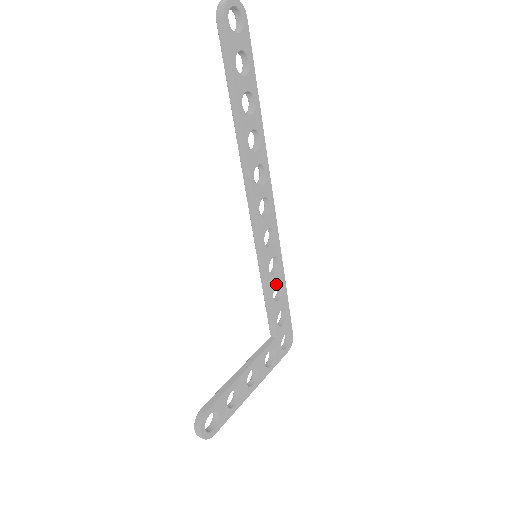
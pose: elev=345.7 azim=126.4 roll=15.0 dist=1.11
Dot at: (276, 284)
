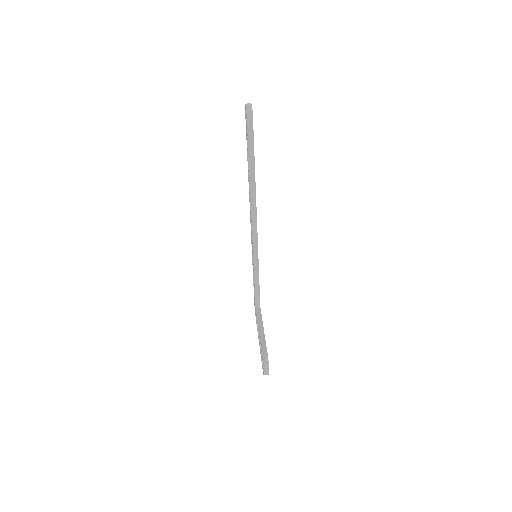
Dot at: occluded
